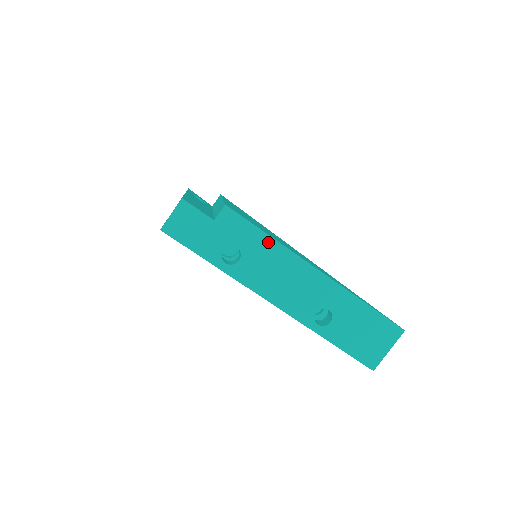
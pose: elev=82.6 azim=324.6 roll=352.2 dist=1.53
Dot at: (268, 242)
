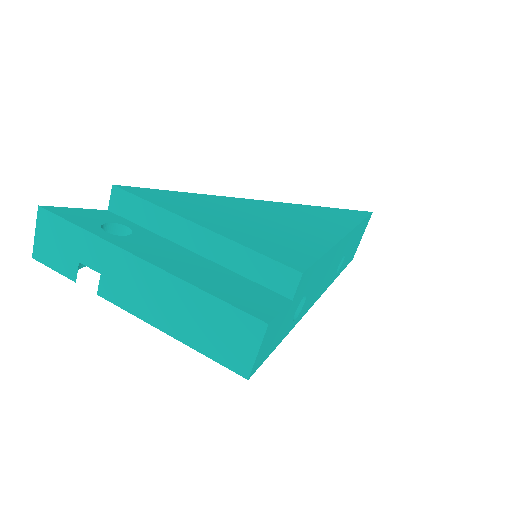
Dot at: (325, 259)
